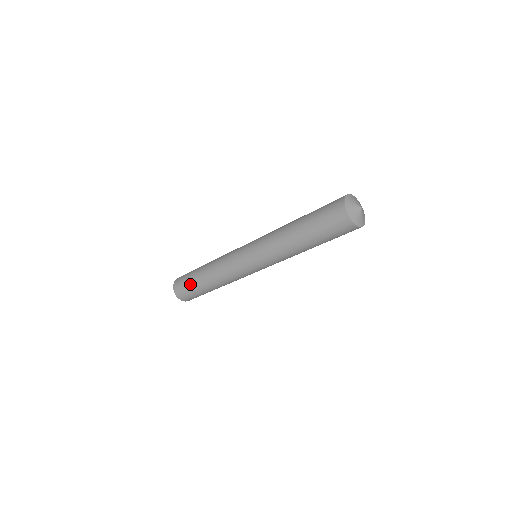
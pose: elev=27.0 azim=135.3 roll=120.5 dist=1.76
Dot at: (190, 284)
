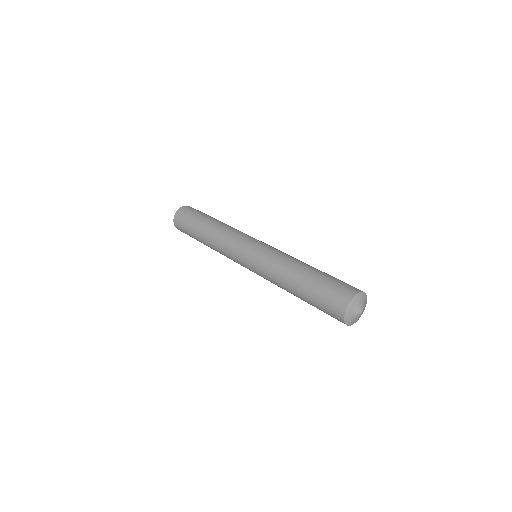
Dot at: occluded
